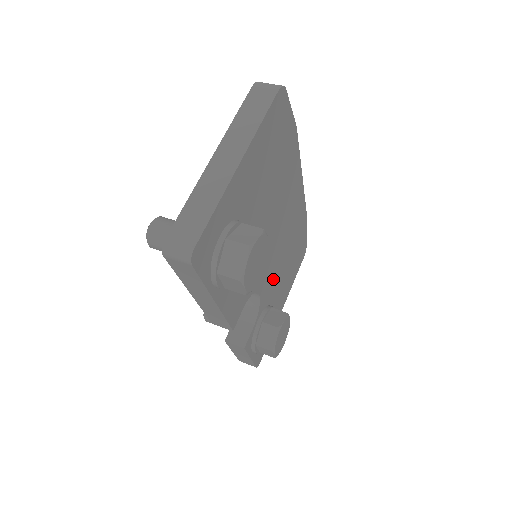
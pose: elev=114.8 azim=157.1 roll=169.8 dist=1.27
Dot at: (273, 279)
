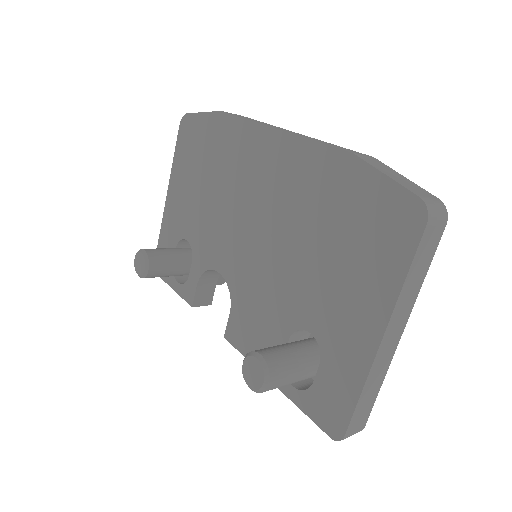
Dot at: occluded
